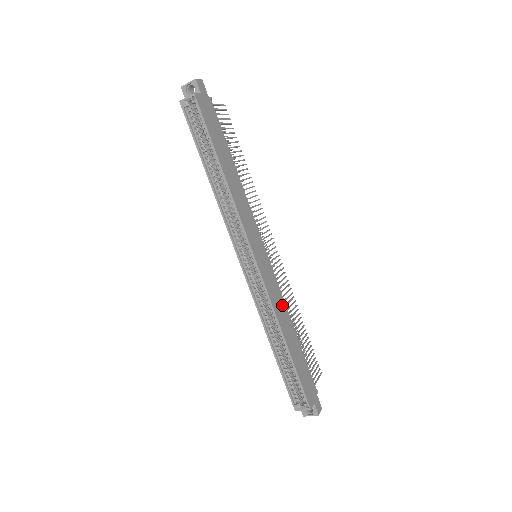
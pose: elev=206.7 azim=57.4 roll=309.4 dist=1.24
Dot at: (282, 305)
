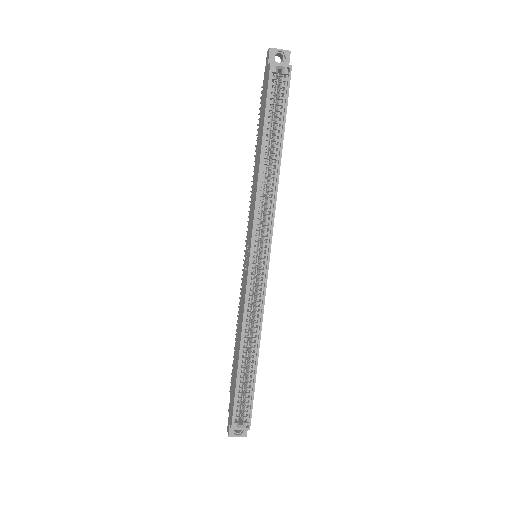
Dot at: occluded
